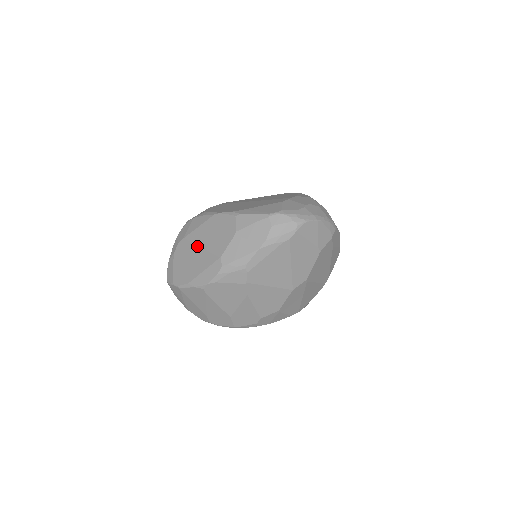
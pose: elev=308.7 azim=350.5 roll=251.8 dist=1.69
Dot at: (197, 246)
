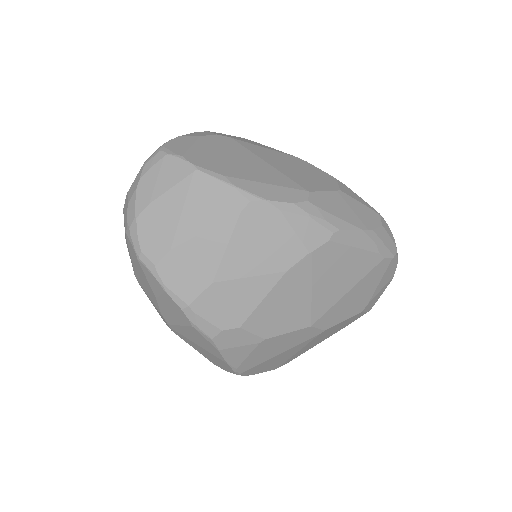
Dot at: (260, 157)
